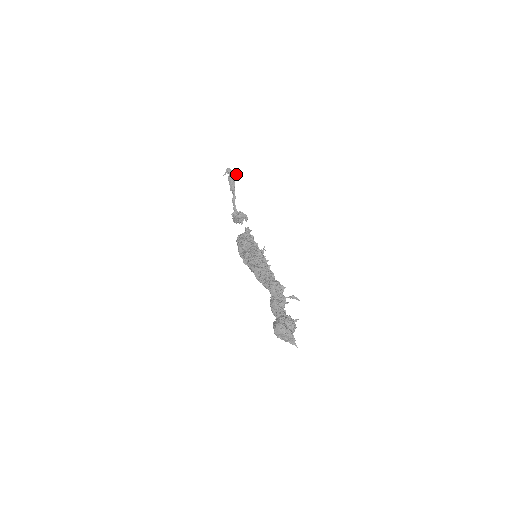
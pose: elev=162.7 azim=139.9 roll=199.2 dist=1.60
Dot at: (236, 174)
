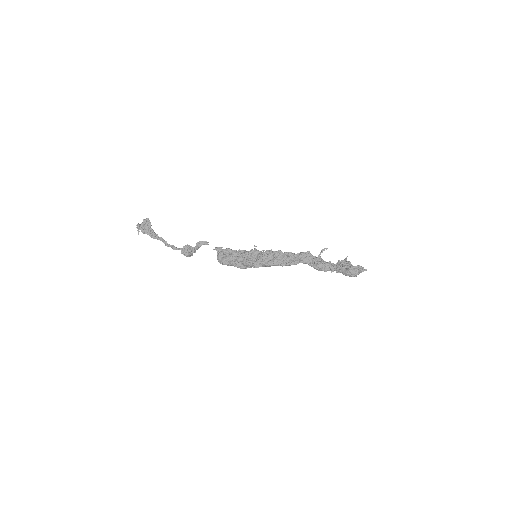
Dot at: (147, 224)
